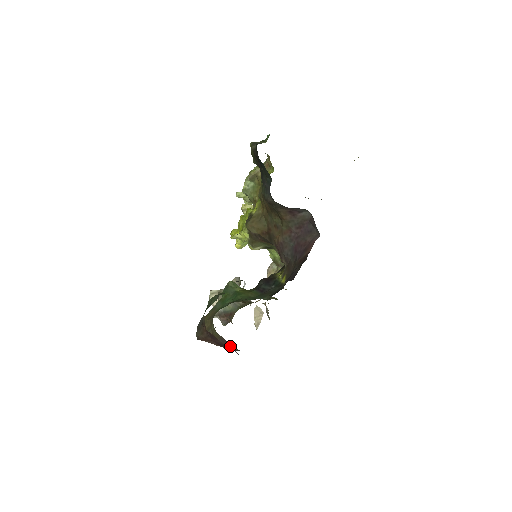
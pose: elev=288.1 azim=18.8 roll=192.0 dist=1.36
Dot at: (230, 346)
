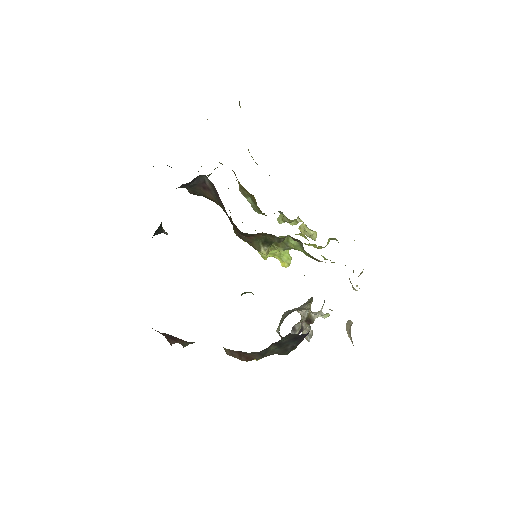
Dot at: occluded
